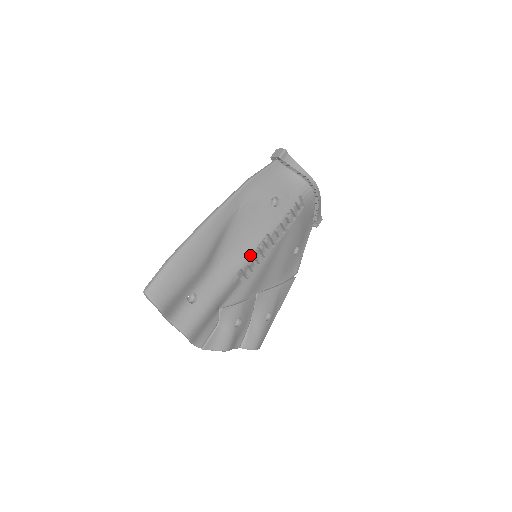
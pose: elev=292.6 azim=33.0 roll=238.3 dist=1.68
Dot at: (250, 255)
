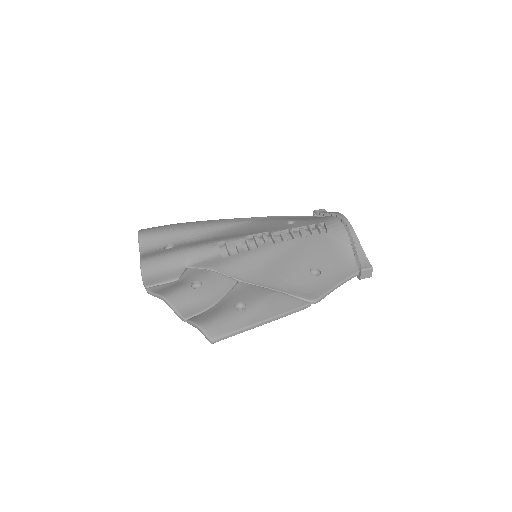
Dot at: (240, 237)
